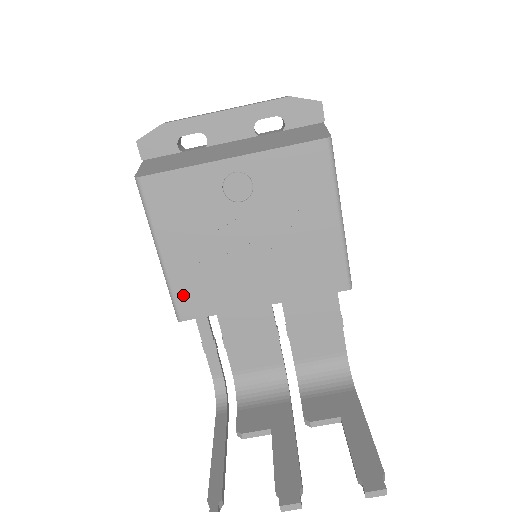
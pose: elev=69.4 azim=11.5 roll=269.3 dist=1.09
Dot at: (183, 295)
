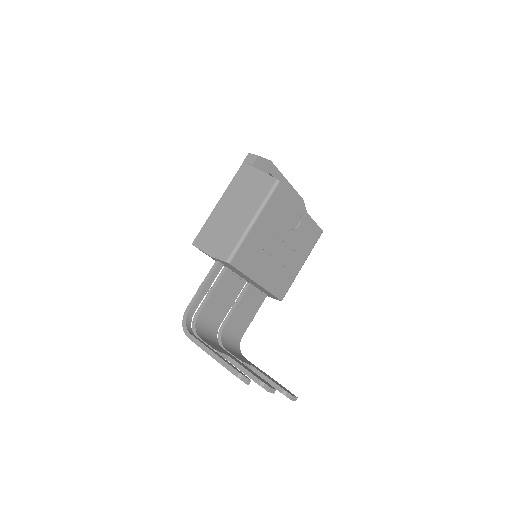
Dot at: (243, 251)
